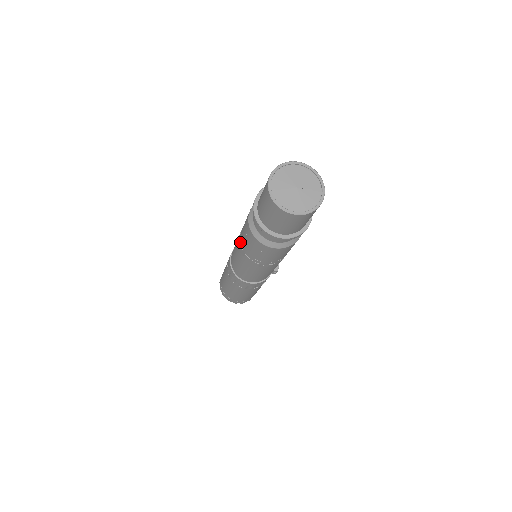
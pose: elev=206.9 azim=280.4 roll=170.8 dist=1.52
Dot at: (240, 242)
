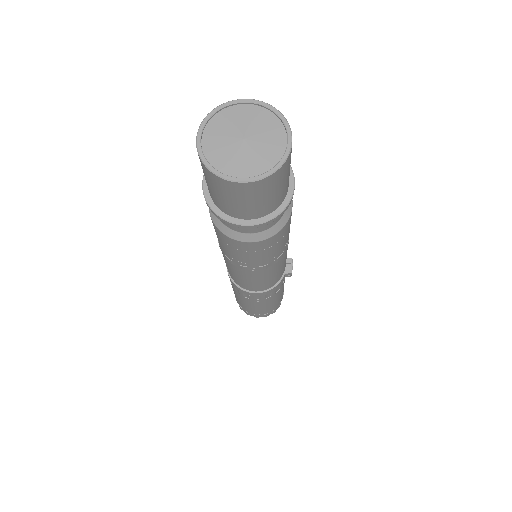
Dot at: occluded
